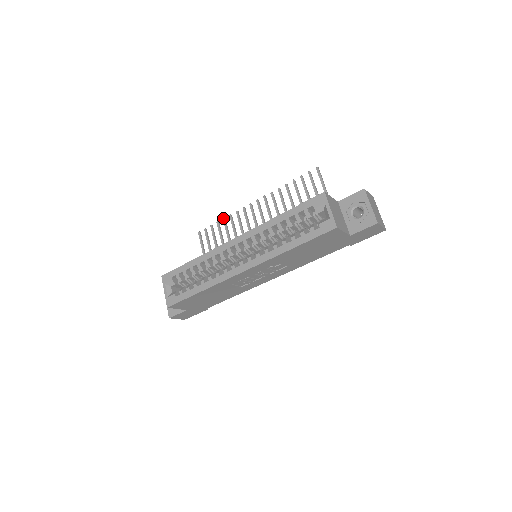
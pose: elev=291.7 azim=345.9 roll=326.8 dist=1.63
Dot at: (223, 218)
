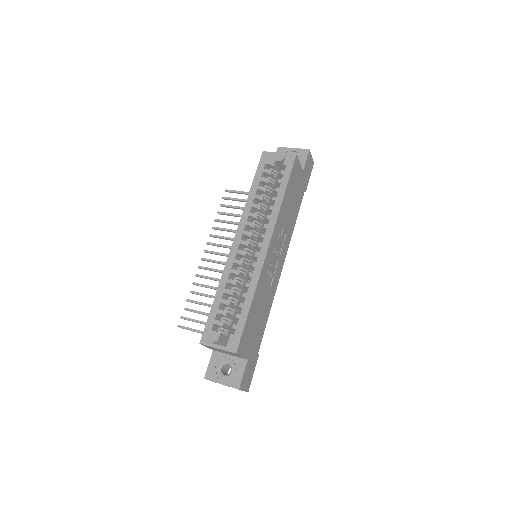
Dot at: occluded
